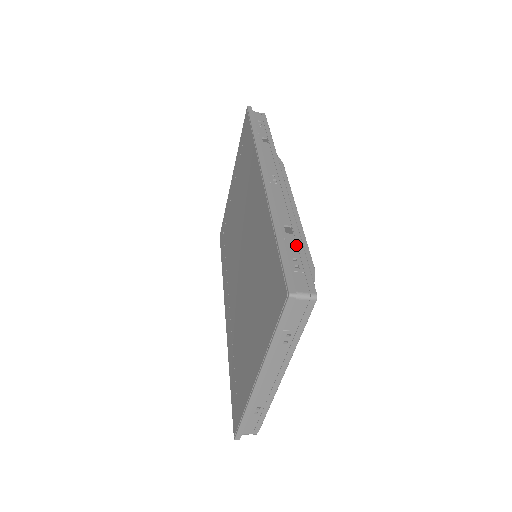
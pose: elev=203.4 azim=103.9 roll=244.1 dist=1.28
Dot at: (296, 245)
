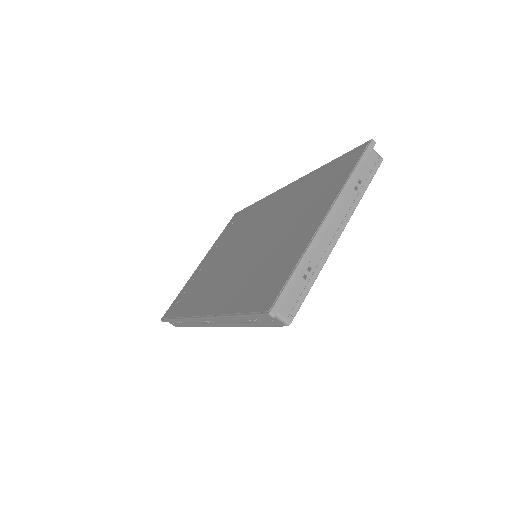
Dot at: occluded
